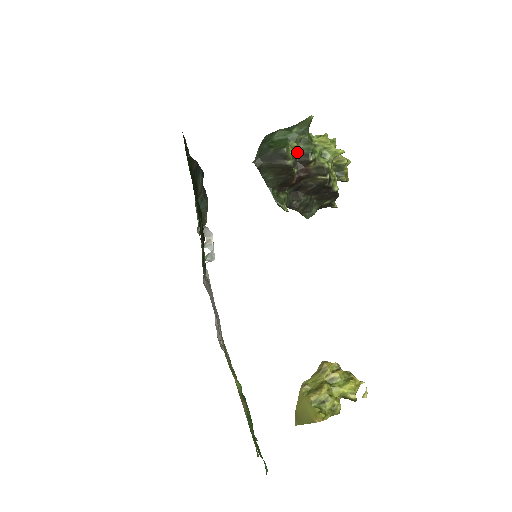
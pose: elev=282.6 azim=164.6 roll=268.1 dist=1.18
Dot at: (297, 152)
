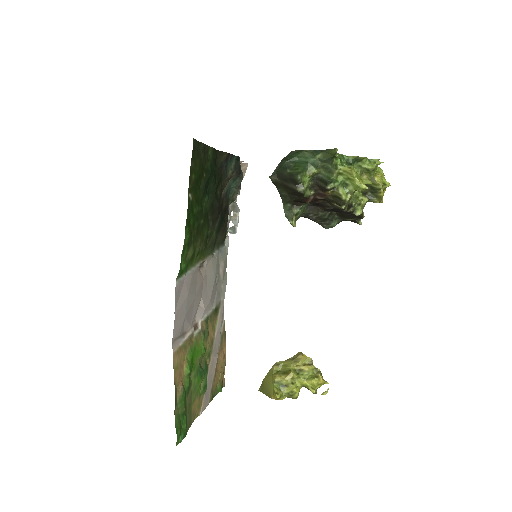
Dot at: (318, 176)
